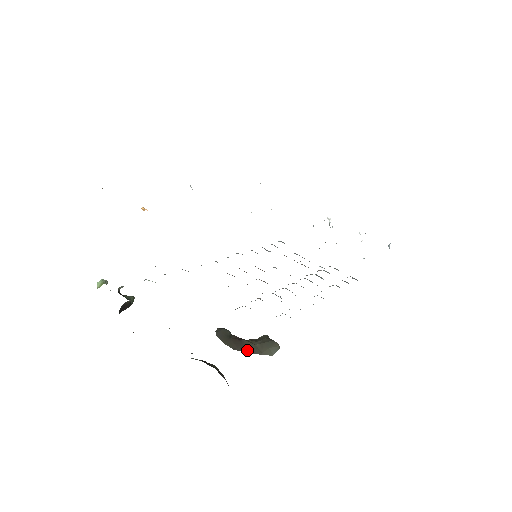
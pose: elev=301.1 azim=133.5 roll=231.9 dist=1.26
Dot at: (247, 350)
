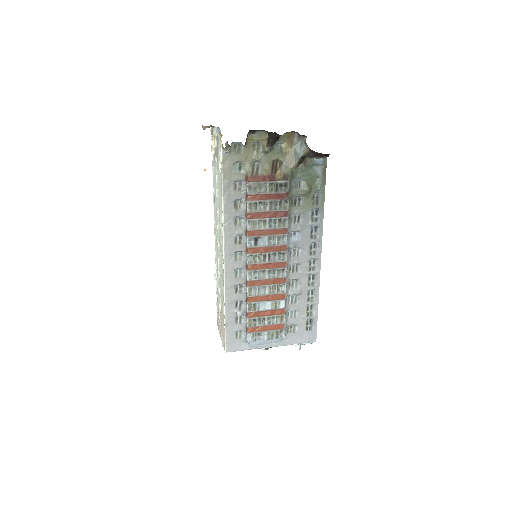
Dot at: occluded
